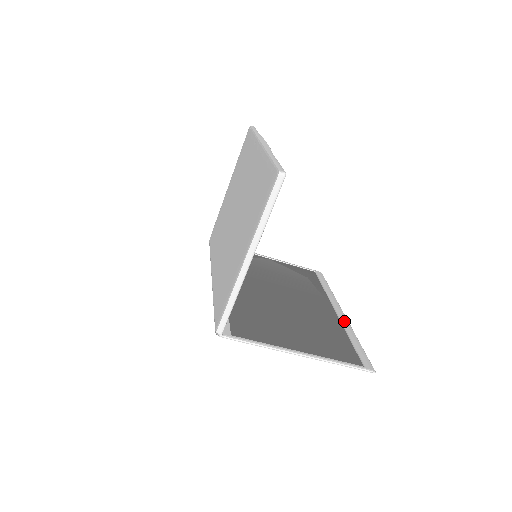
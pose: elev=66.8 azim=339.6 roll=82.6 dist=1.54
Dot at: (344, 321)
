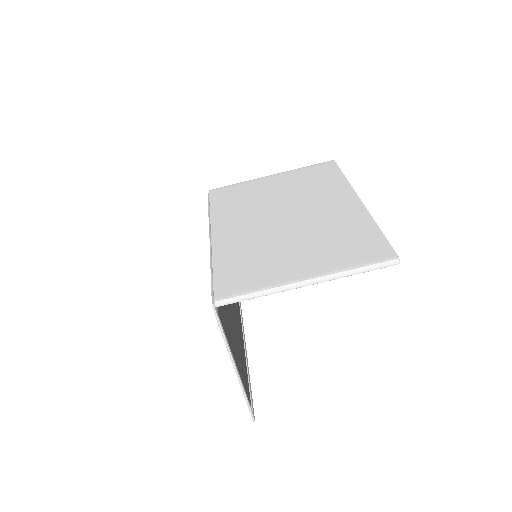
Dot at: occluded
